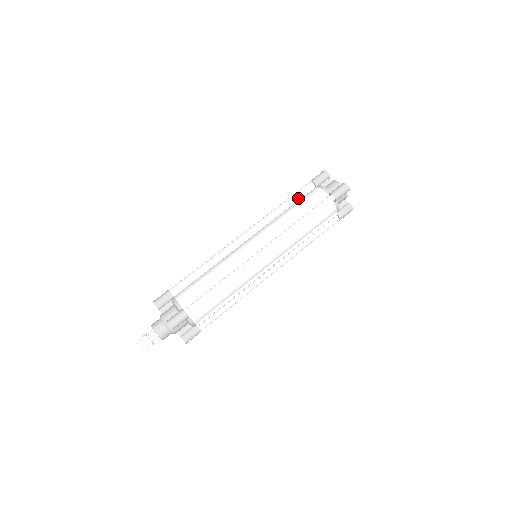
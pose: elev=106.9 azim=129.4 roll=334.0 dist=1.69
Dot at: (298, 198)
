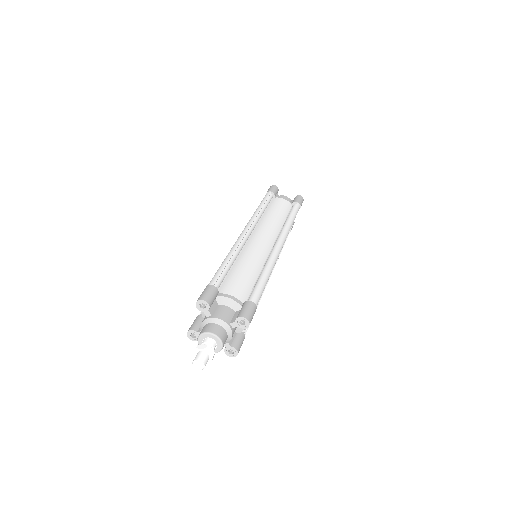
Dot at: (268, 204)
